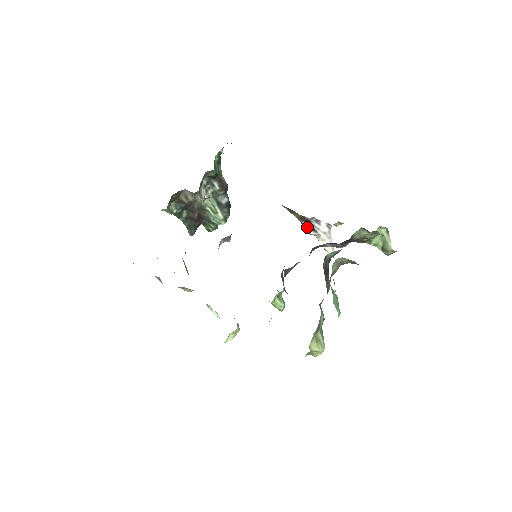
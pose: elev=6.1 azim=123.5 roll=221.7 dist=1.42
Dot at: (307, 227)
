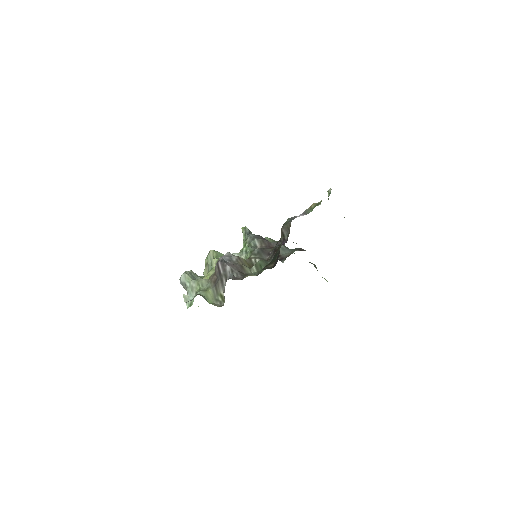
Dot at: occluded
